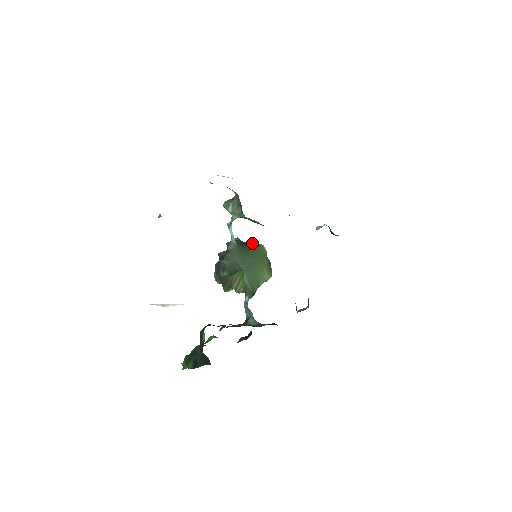
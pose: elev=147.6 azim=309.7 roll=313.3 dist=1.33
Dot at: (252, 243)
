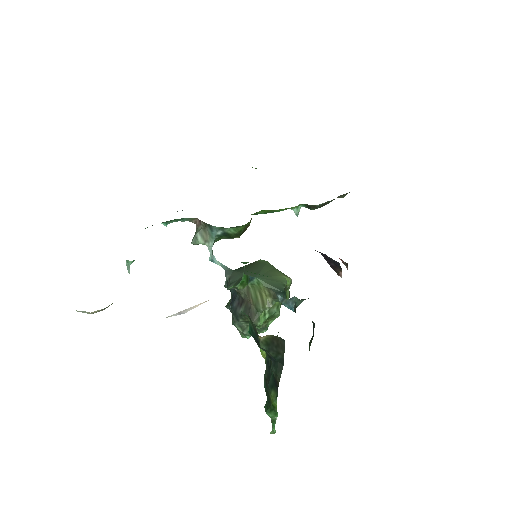
Dot at: occluded
